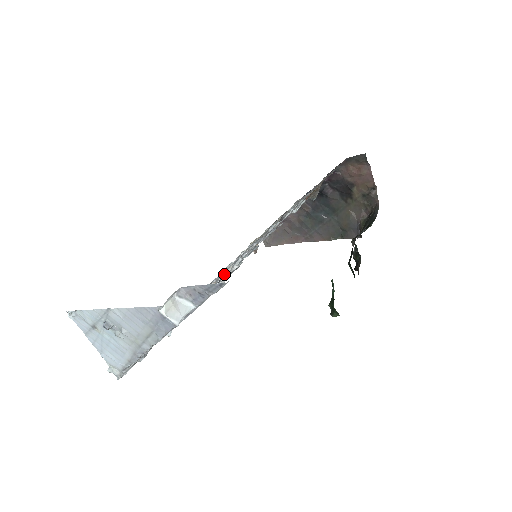
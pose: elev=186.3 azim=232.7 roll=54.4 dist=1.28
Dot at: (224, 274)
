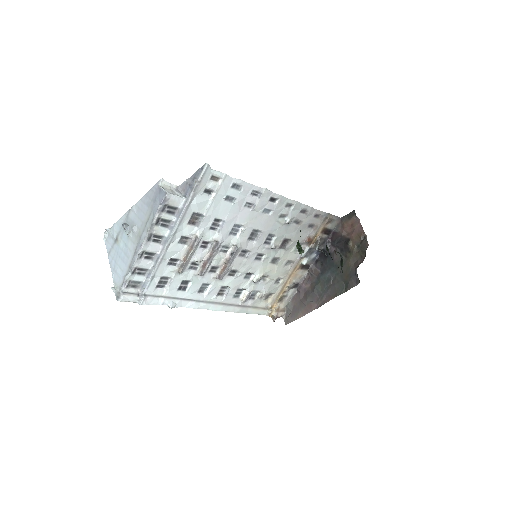
Dot at: (220, 226)
